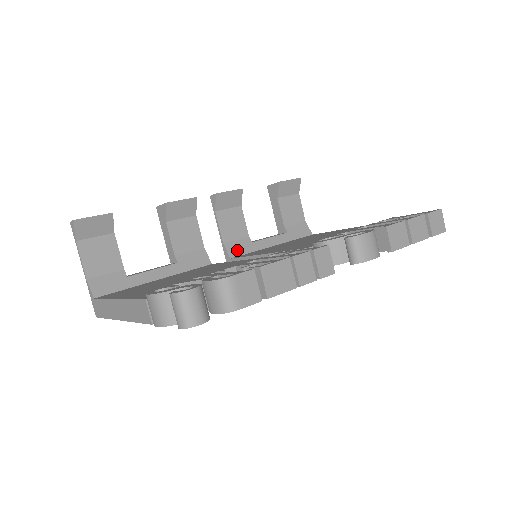
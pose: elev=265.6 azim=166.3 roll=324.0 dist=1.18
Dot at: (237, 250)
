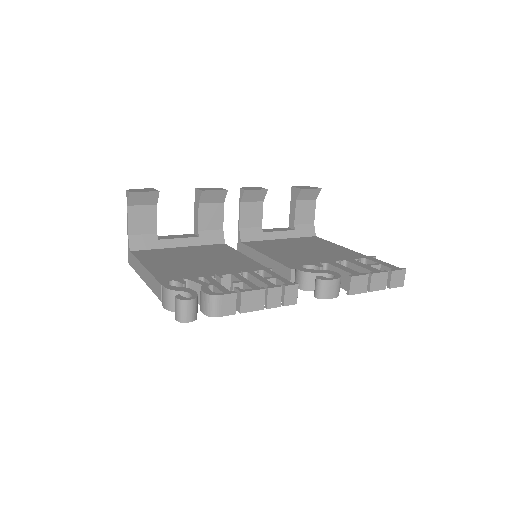
Dot at: (248, 236)
